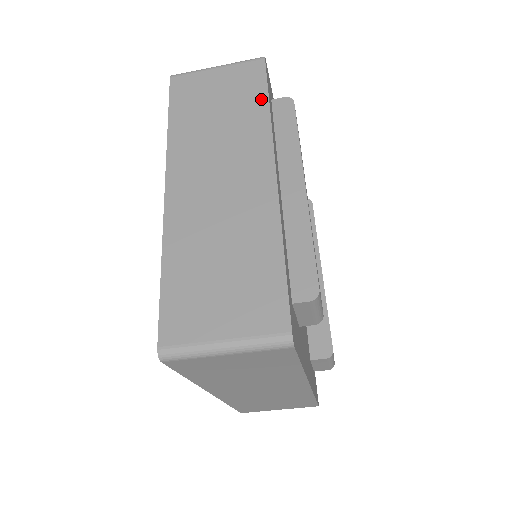
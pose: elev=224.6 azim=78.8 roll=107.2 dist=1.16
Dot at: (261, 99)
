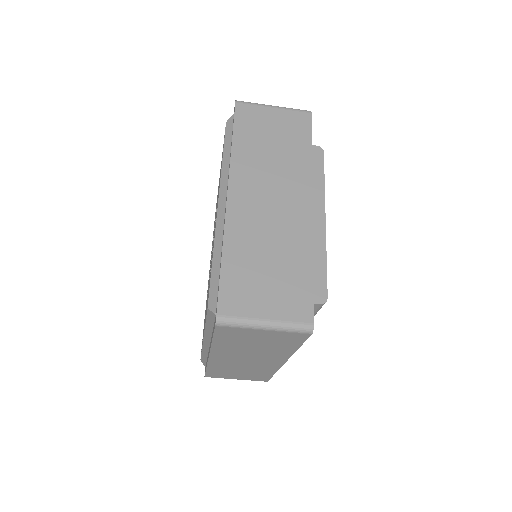
Dot at: (306, 145)
